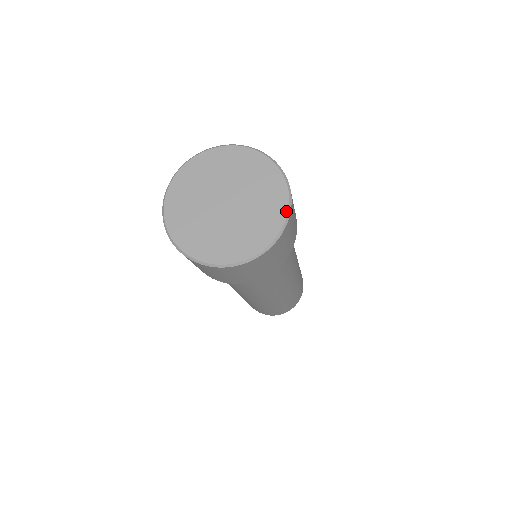
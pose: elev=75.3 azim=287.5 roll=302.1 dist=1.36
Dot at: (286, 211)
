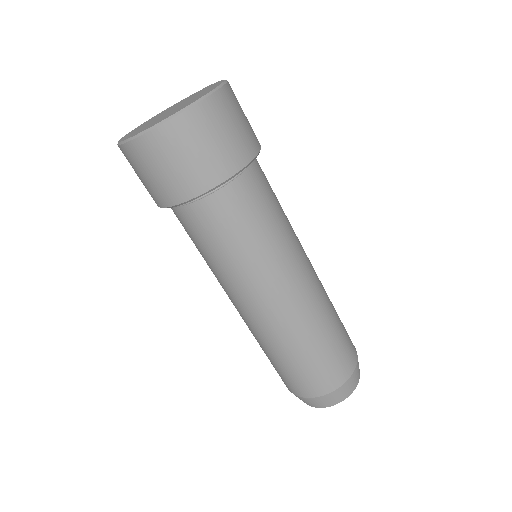
Dot at: (219, 81)
